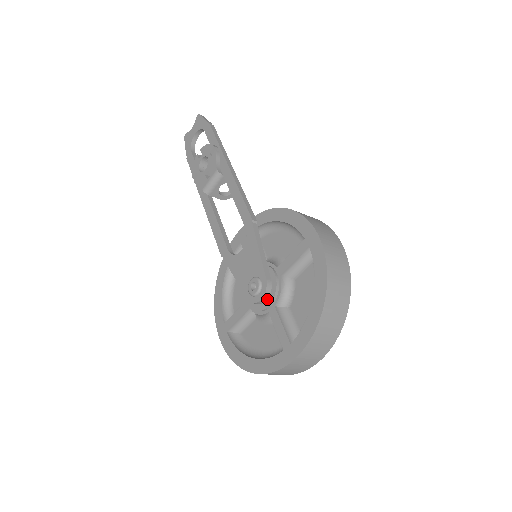
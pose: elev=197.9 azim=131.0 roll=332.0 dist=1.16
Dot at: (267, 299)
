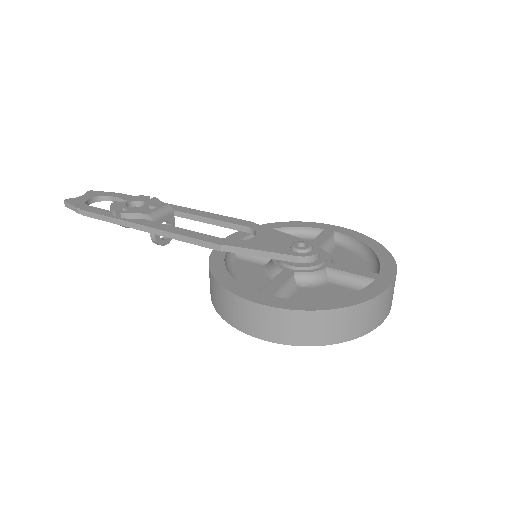
Dot at: (320, 257)
